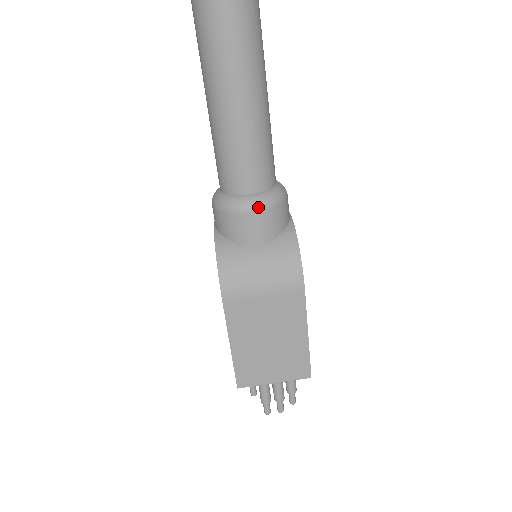
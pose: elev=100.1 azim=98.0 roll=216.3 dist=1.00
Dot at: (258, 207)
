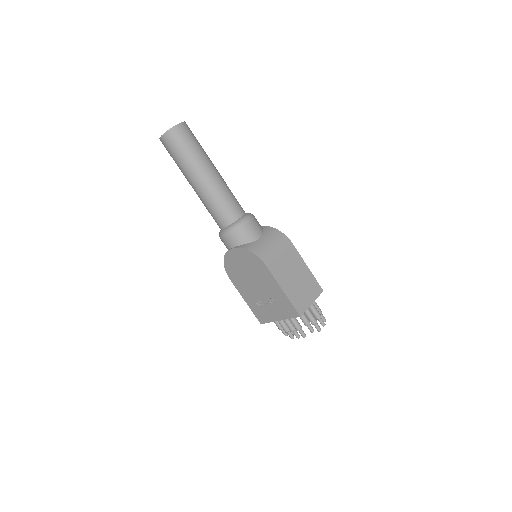
Dot at: (249, 219)
